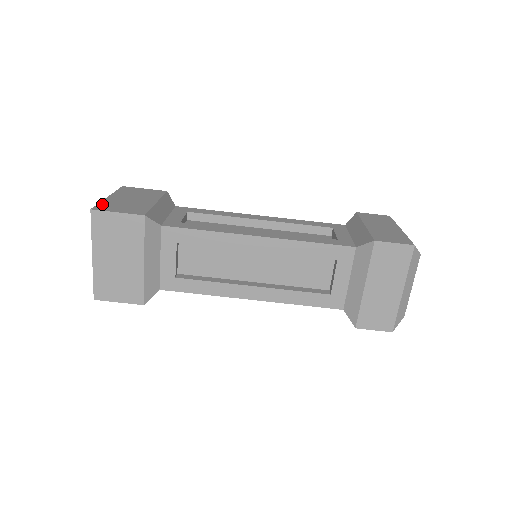
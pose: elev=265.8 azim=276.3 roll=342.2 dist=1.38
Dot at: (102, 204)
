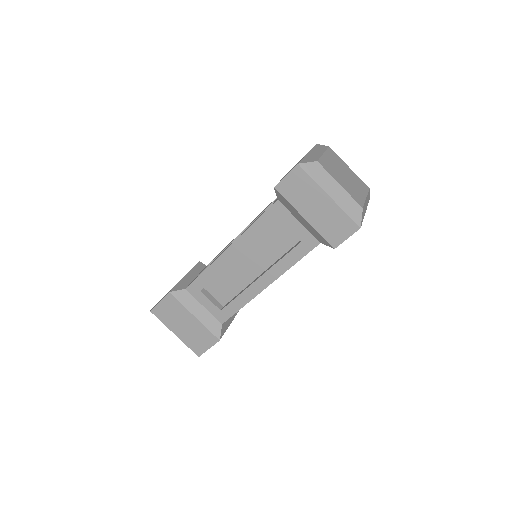
Dot at: (191, 347)
